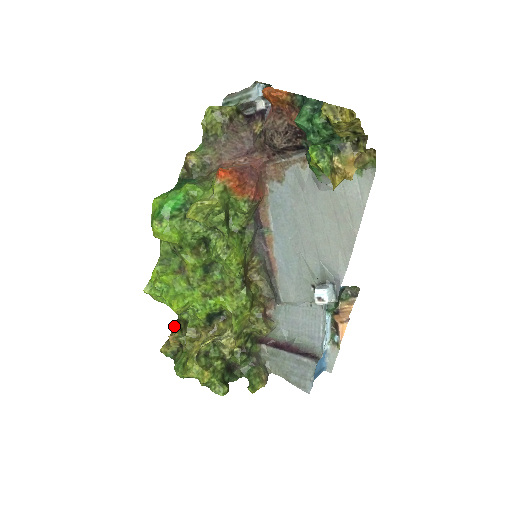
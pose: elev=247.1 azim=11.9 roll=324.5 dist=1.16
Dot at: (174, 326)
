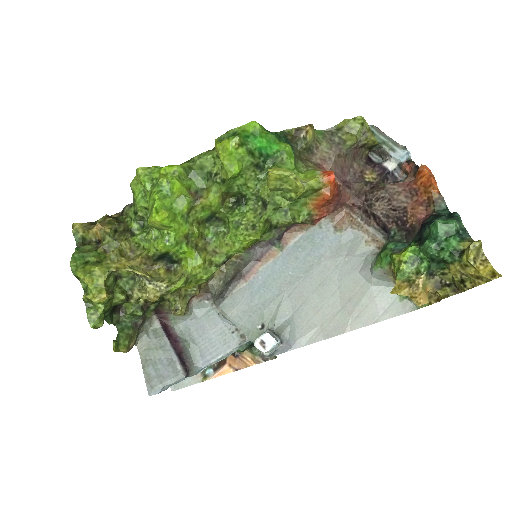
Dot at: (112, 220)
